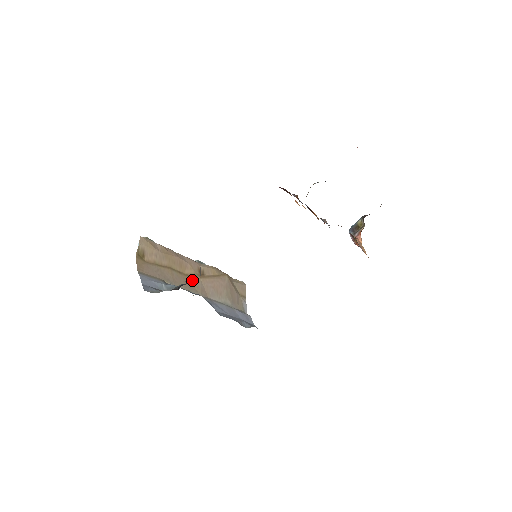
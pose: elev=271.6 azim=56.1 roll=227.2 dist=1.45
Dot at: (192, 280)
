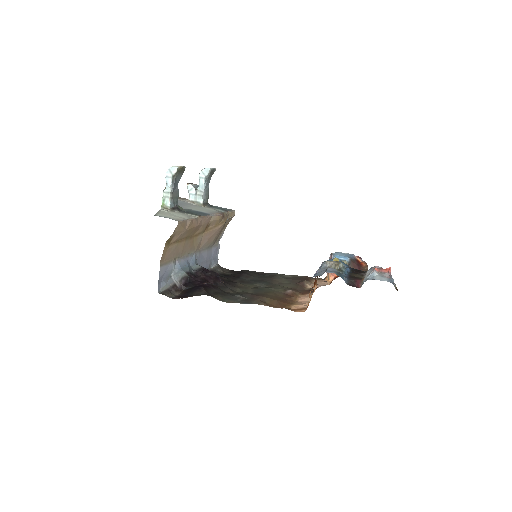
Dot at: (196, 239)
